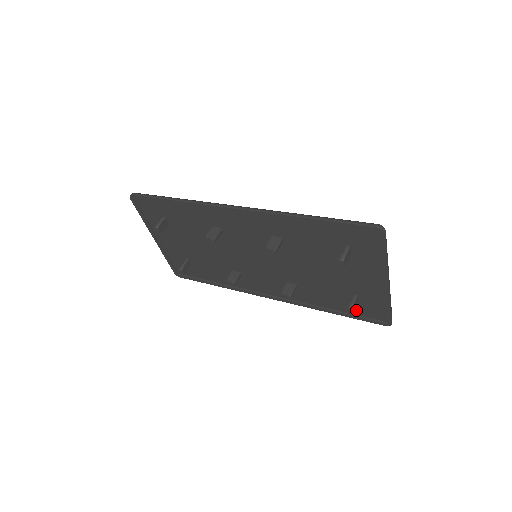
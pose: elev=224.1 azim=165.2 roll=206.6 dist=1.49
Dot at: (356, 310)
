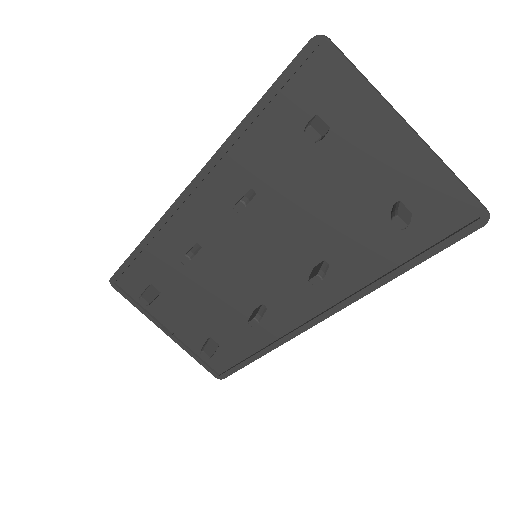
Dot at: (423, 235)
